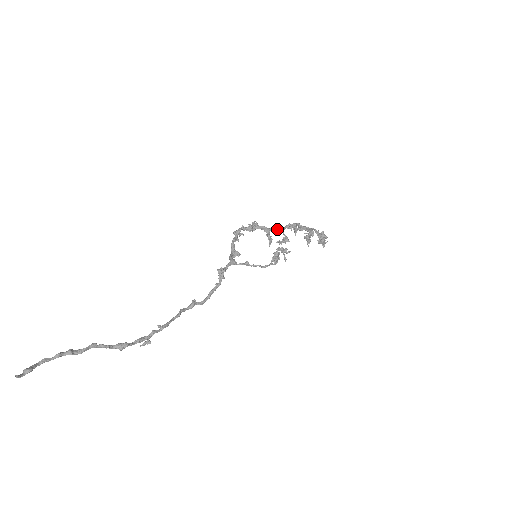
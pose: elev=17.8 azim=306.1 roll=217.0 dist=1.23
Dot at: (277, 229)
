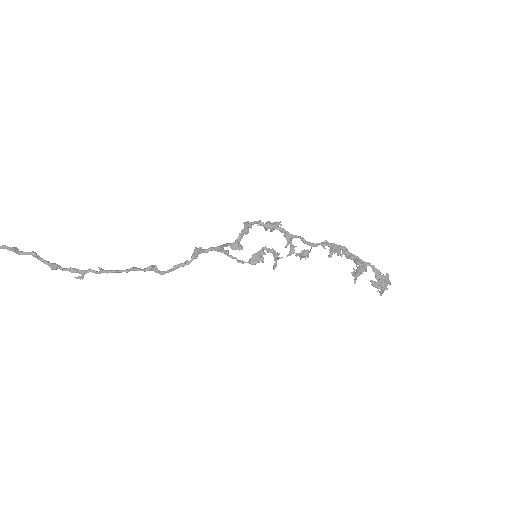
Dot at: (305, 240)
